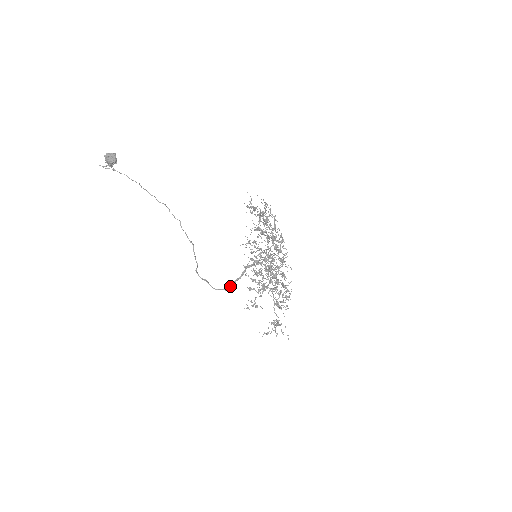
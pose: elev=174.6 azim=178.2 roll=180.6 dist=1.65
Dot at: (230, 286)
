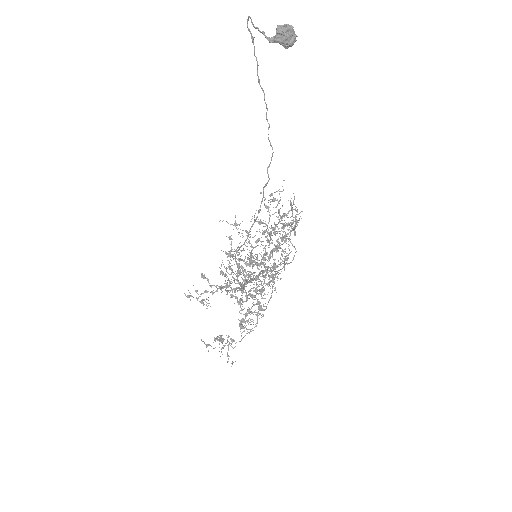
Dot at: (244, 284)
